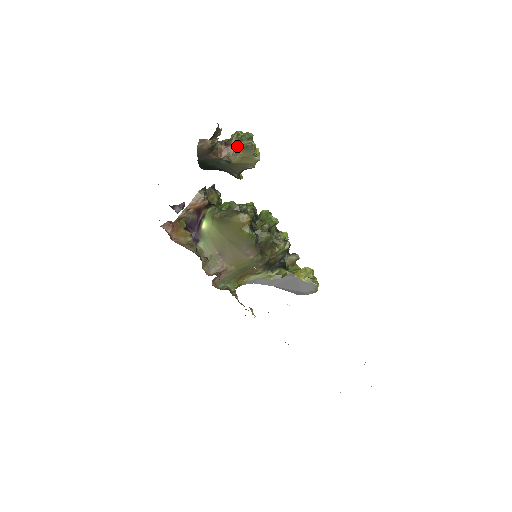
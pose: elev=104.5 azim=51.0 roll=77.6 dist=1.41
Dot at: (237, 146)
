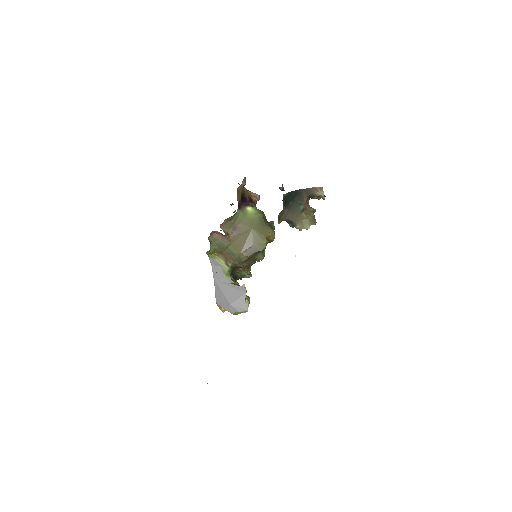
Dot at: (312, 212)
